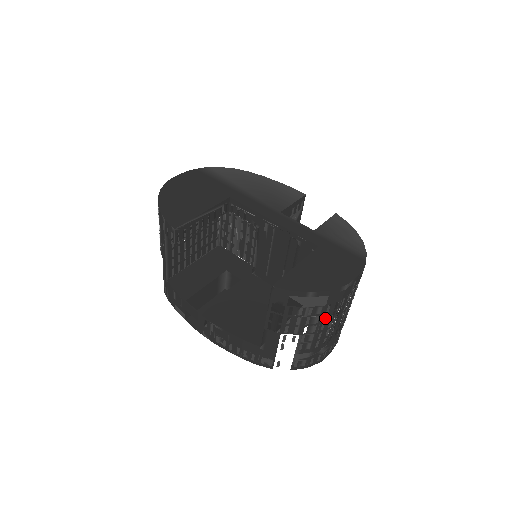
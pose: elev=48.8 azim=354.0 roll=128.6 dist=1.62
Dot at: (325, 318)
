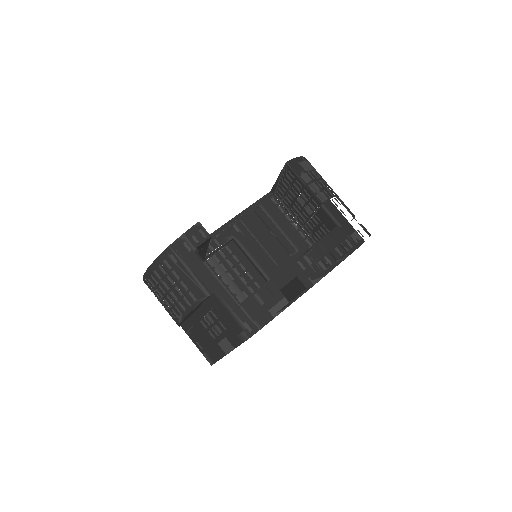
Dot at: occluded
